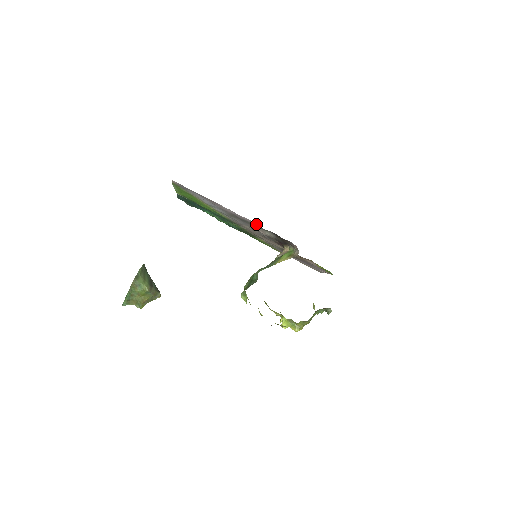
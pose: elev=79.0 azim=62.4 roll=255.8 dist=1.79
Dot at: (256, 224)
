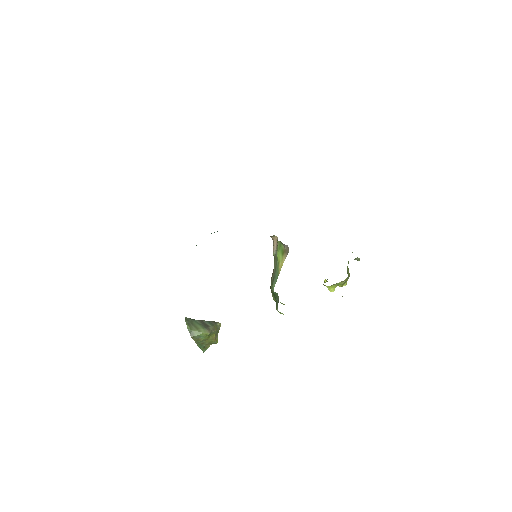
Dot at: occluded
